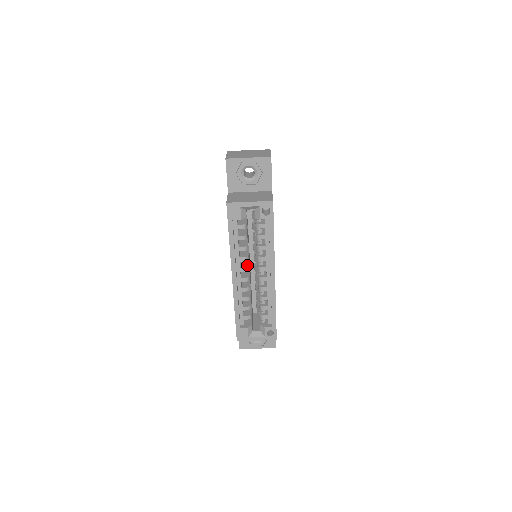
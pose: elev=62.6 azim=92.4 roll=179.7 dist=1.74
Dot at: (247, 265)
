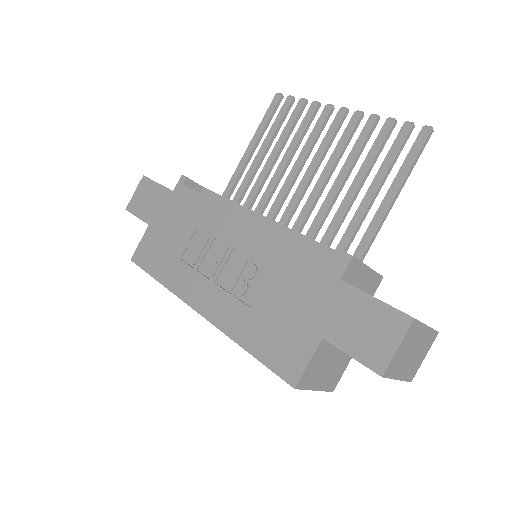
Dot at: occluded
